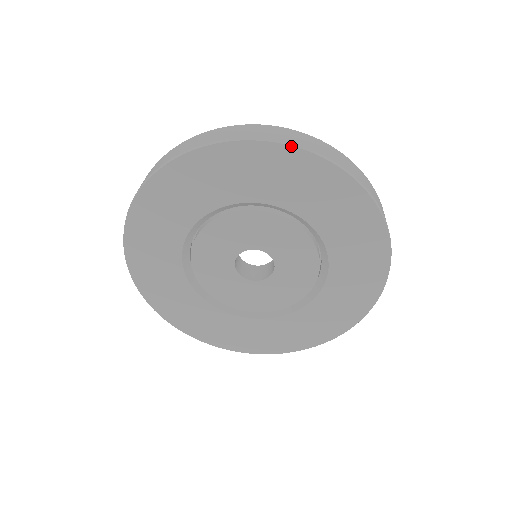
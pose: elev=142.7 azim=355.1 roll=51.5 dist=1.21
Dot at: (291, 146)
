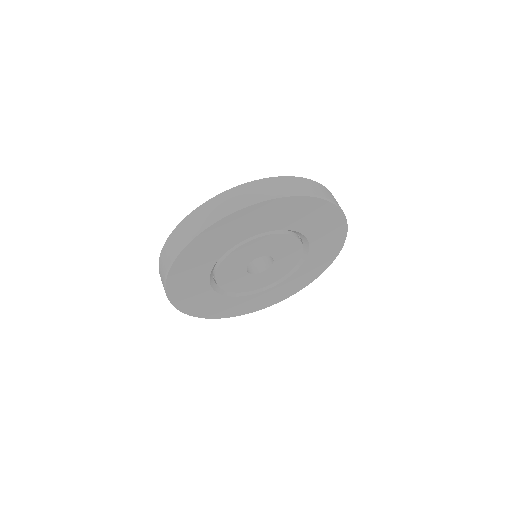
Dot at: (245, 208)
